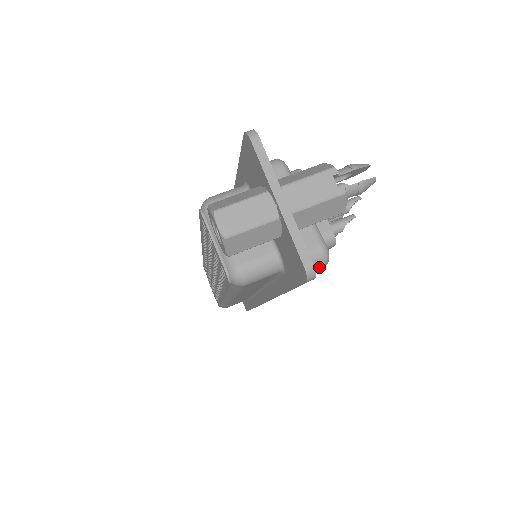
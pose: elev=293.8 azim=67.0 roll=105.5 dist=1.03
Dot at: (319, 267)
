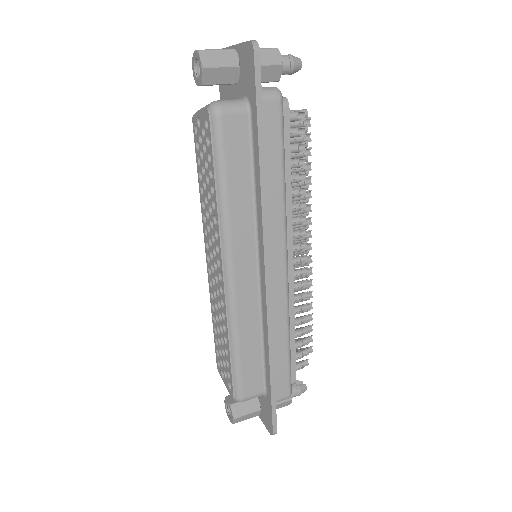
Dot at: (275, 96)
